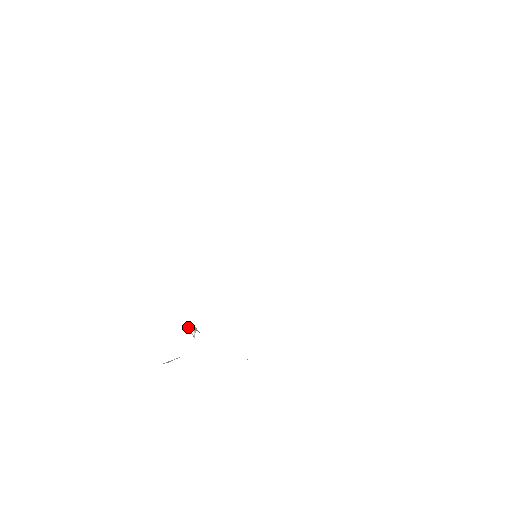
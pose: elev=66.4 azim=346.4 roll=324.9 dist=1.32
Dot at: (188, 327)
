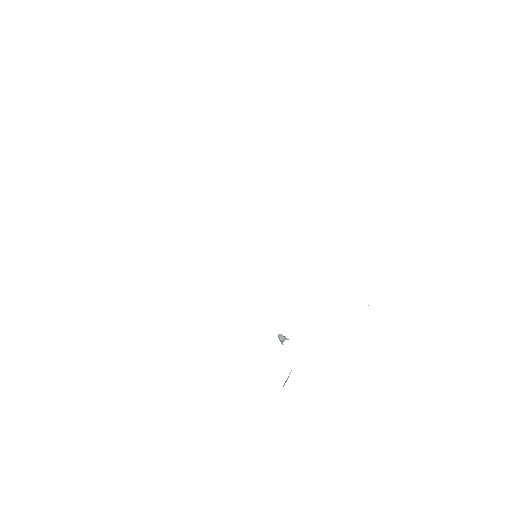
Dot at: occluded
